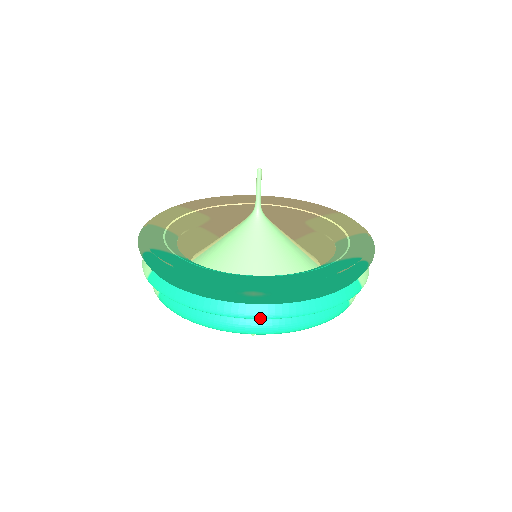
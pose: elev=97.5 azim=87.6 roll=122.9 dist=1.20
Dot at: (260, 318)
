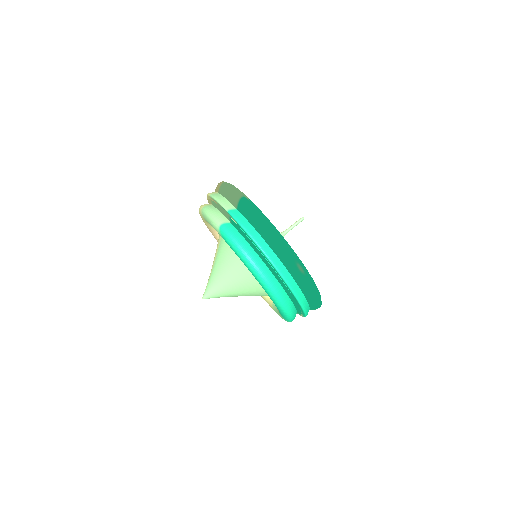
Dot at: (287, 283)
